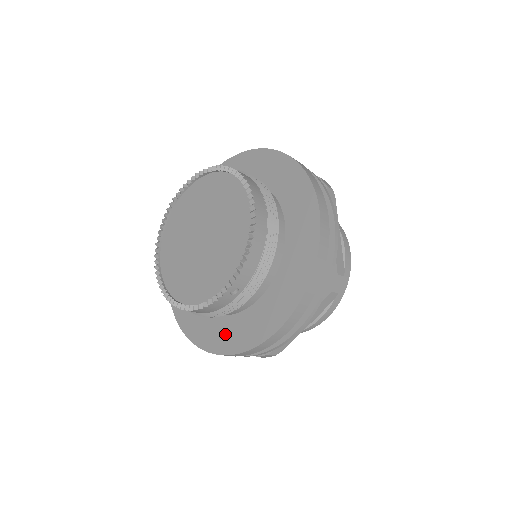
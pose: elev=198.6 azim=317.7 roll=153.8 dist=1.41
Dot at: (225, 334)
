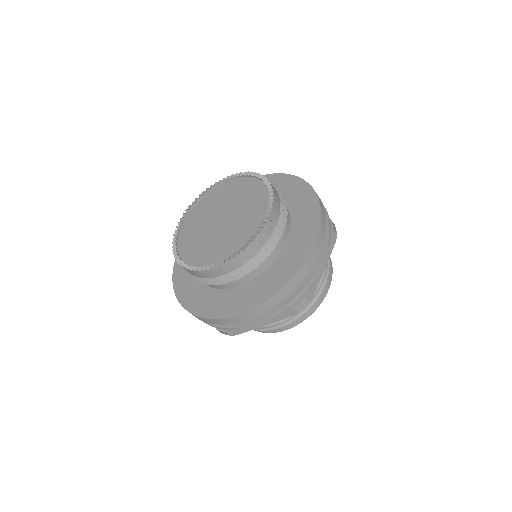
Dot at: (265, 285)
